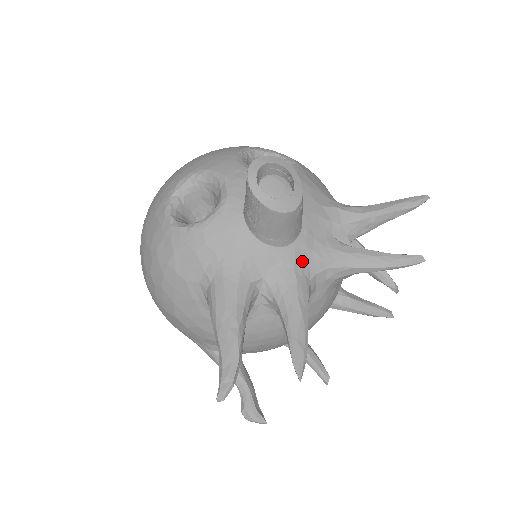
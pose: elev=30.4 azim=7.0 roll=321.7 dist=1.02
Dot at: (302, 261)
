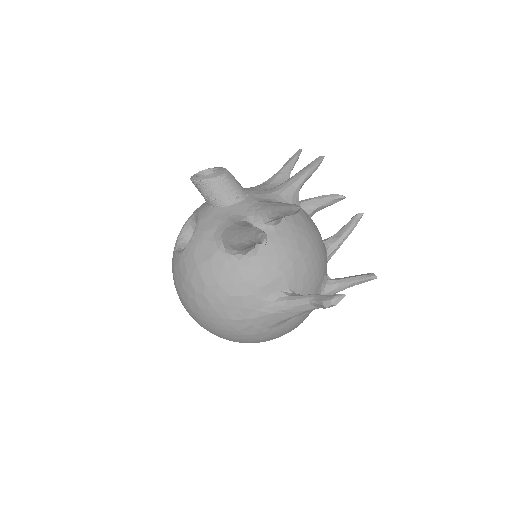
Dot at: (261, 199)
